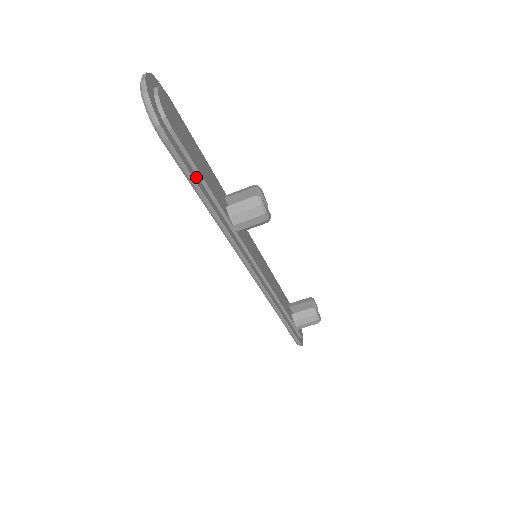
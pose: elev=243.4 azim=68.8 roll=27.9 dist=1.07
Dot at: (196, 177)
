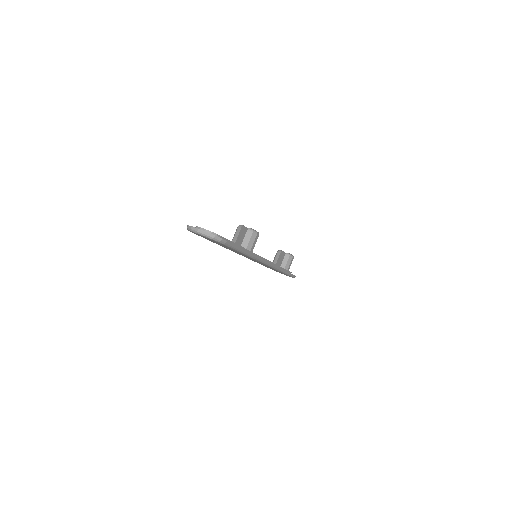
Dot at: occluded
